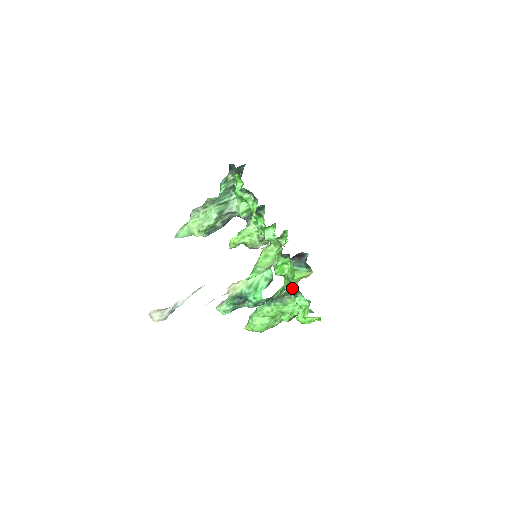
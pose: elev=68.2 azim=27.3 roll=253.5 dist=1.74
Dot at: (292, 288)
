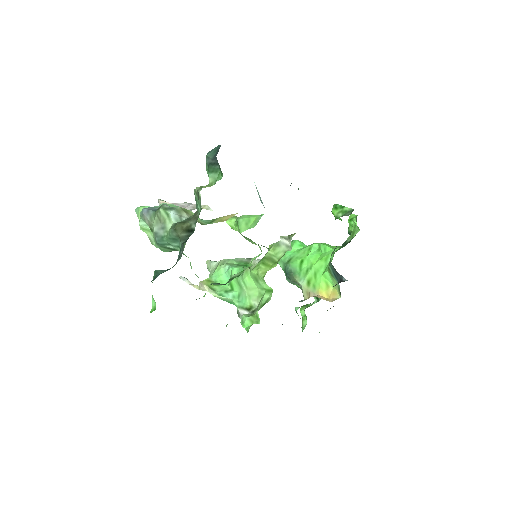
Dot at: occluded
